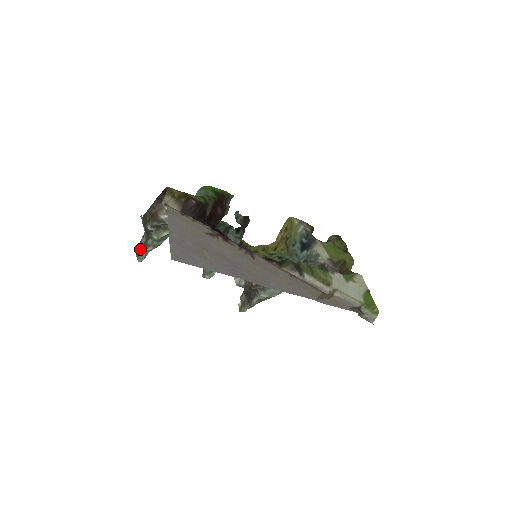
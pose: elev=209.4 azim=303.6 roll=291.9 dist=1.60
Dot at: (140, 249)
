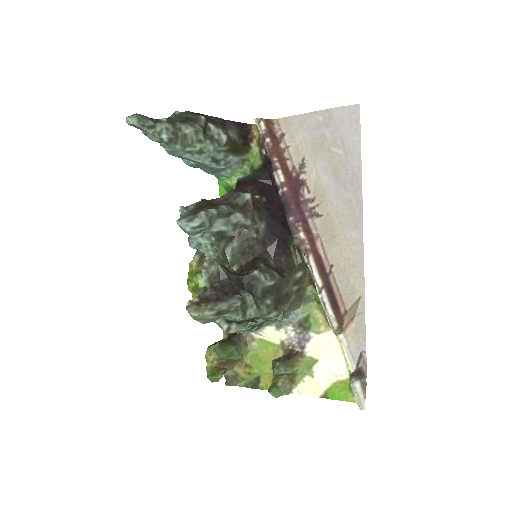
Dot at: (148, 117)
